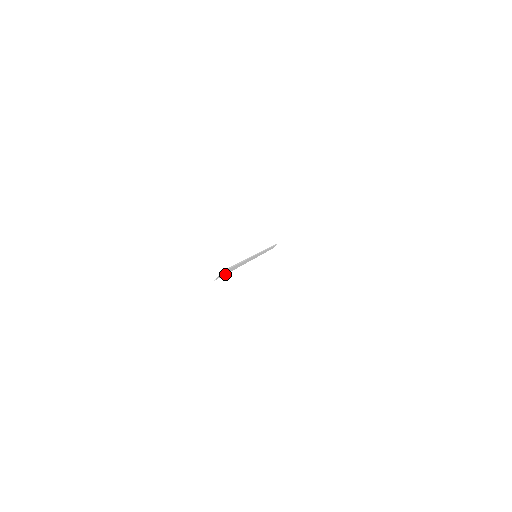
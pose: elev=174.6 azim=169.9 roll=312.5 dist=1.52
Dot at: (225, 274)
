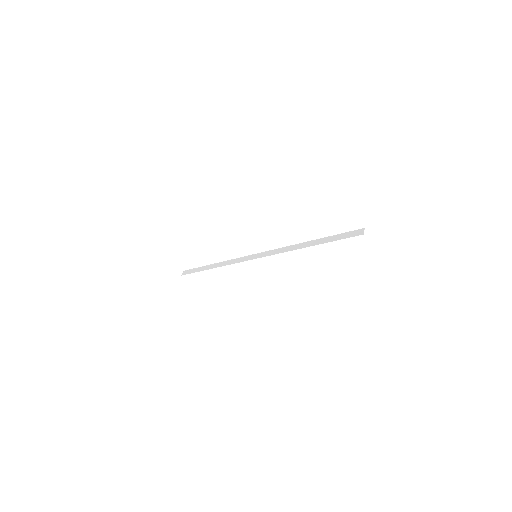
Dot at: occluded
